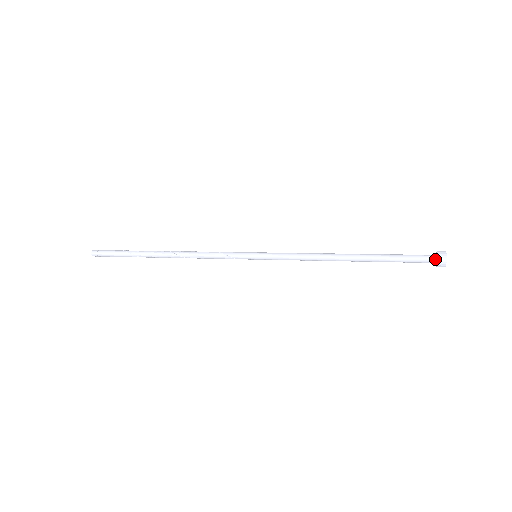
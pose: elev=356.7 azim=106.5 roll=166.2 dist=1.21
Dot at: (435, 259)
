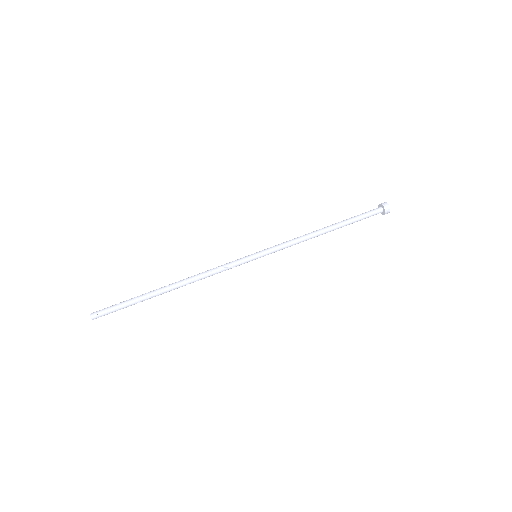
Dot at: (382, 212)
